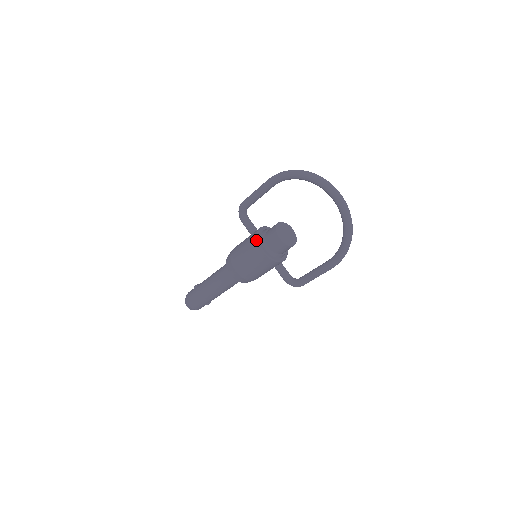
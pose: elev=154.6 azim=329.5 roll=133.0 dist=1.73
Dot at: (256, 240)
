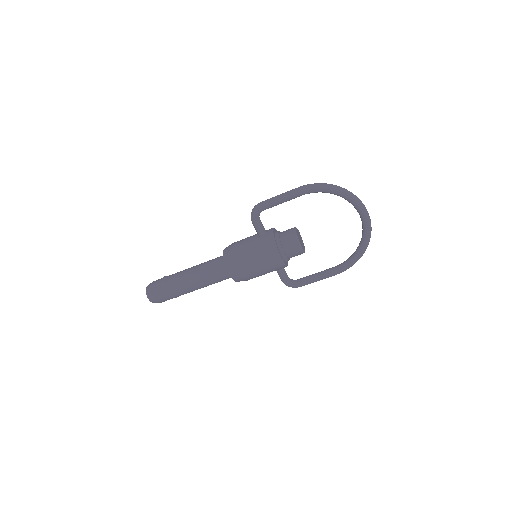
Dot at: (274, 246)
